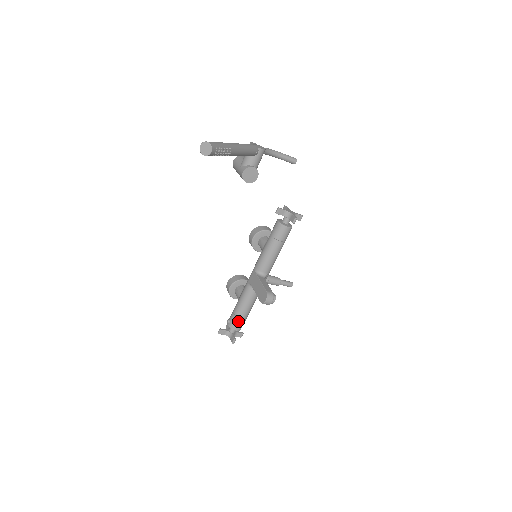
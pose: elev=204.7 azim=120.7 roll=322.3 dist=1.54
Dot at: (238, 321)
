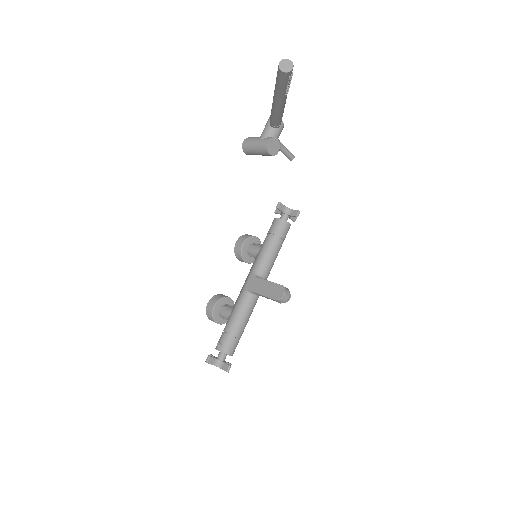
Dot at: (233, 341)
